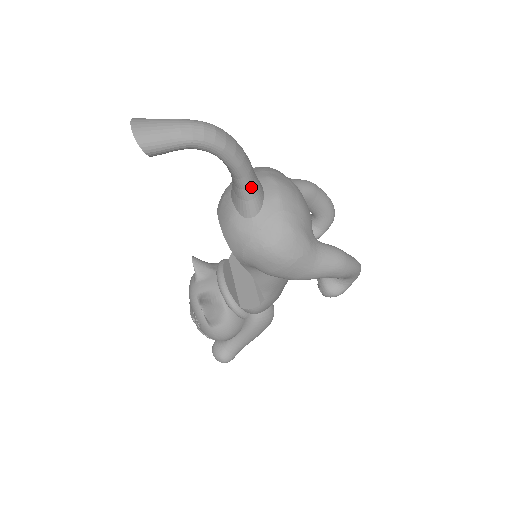
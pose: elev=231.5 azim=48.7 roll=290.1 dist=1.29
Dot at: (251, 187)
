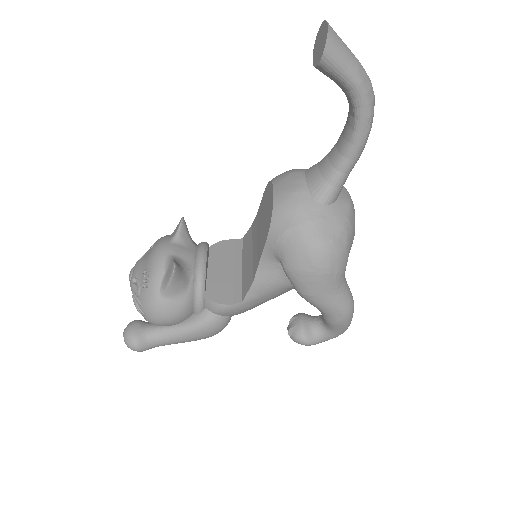
Dot at: (346, 175)
